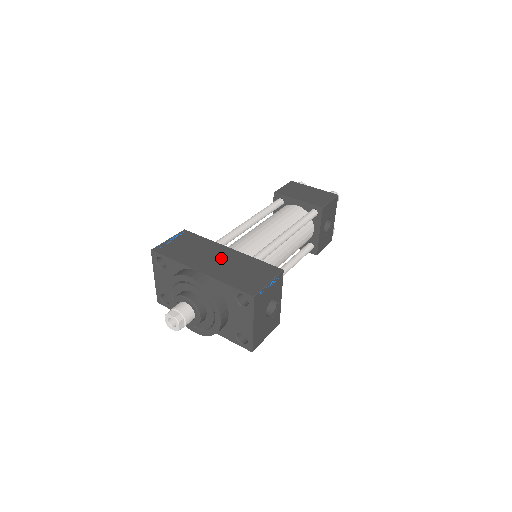
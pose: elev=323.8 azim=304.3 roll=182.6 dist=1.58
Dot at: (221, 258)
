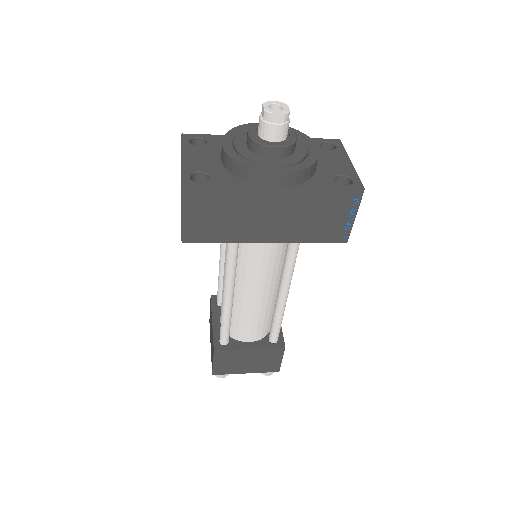
Dot at: occluded
